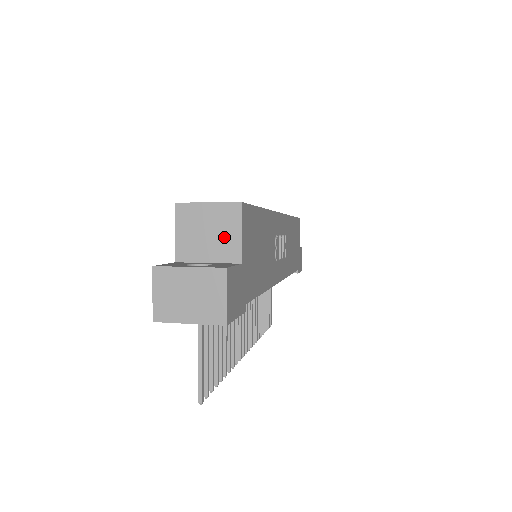
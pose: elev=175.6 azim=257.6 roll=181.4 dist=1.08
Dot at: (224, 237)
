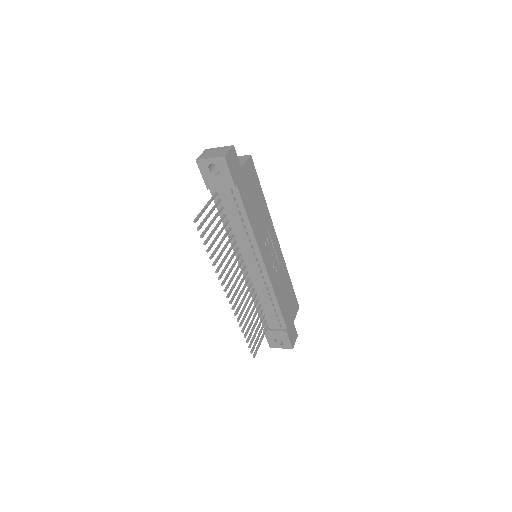
Dot at: occluded
